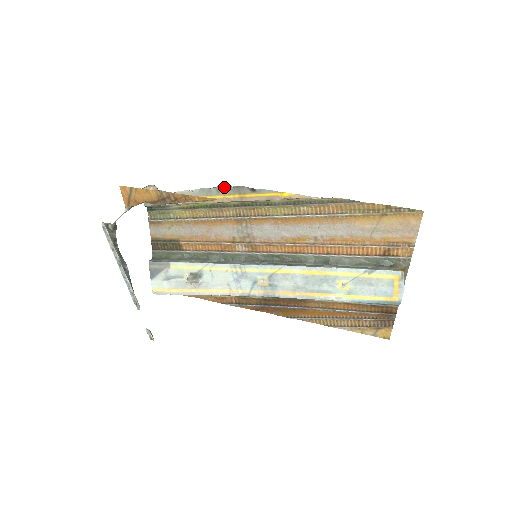
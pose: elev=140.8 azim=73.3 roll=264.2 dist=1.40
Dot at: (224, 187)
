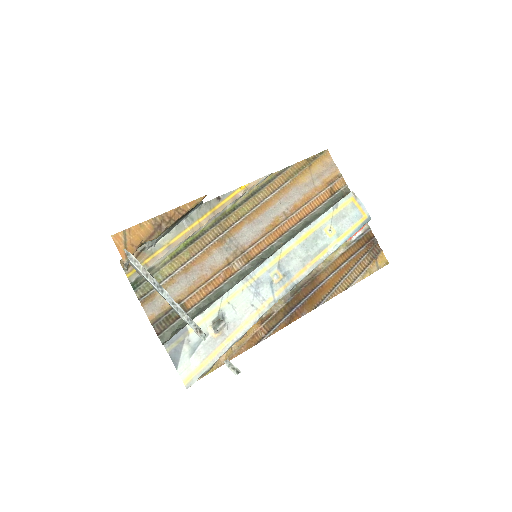
Dot at: (195, 212)
